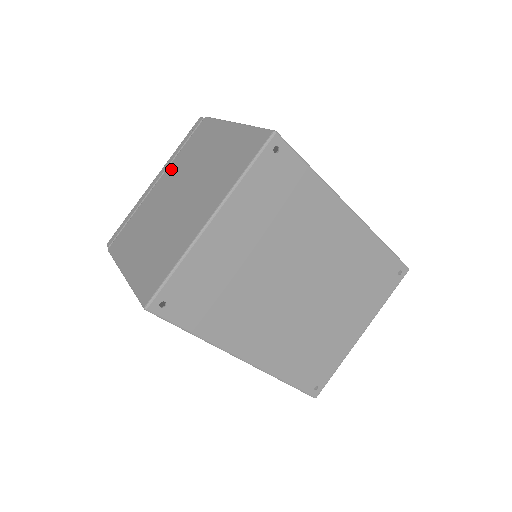
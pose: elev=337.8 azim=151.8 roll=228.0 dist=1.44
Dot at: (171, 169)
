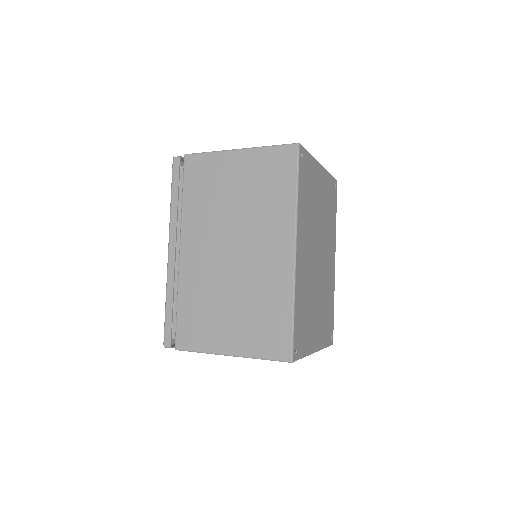
Dot at: occluded
